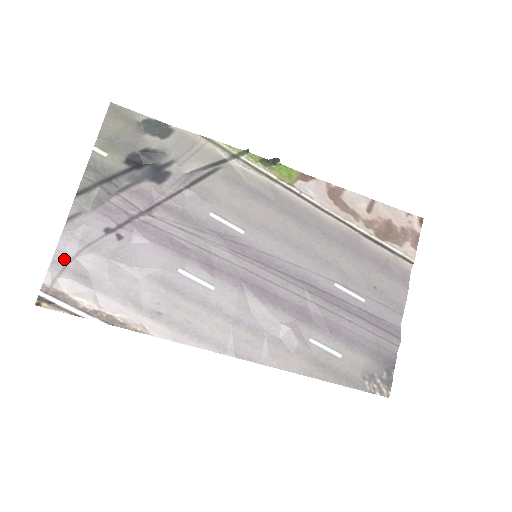
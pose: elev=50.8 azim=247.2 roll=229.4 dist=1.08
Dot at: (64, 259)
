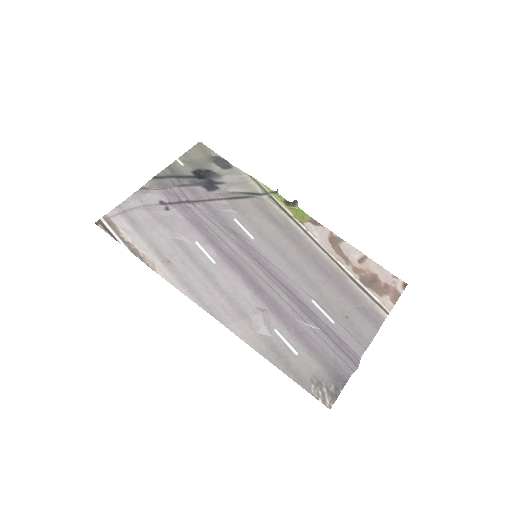
Dot at: (126, 207)
